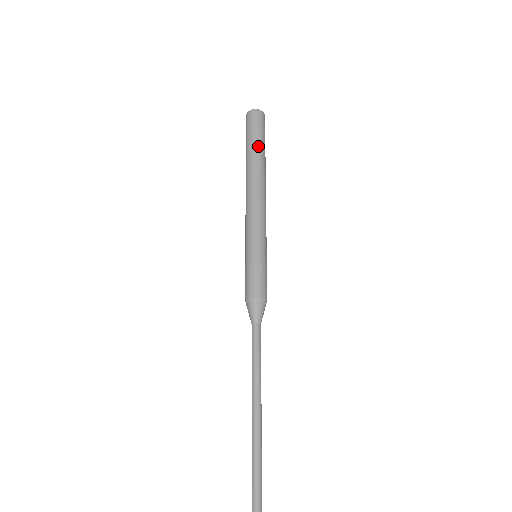
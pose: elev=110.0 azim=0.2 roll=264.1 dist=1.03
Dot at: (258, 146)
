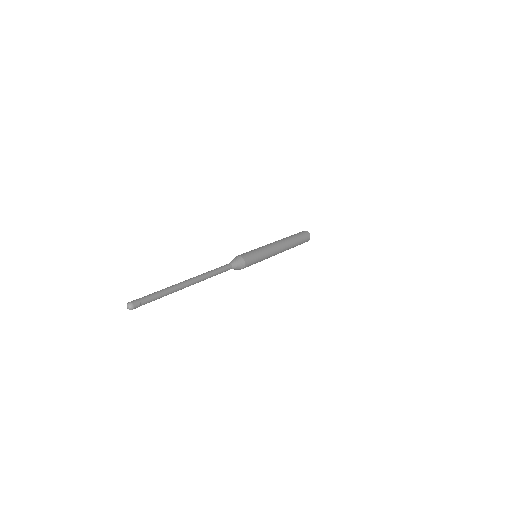
Dot at: (293, 235)
